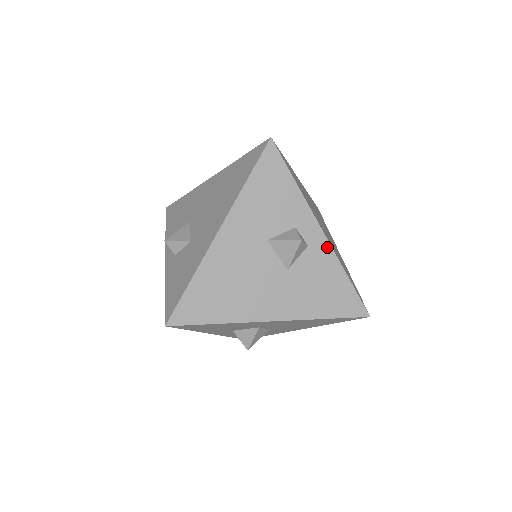
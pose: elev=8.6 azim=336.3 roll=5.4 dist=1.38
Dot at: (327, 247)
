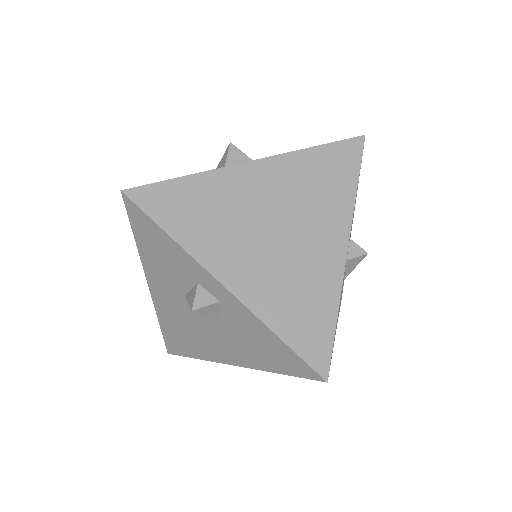
Dot at: (238, 304)
